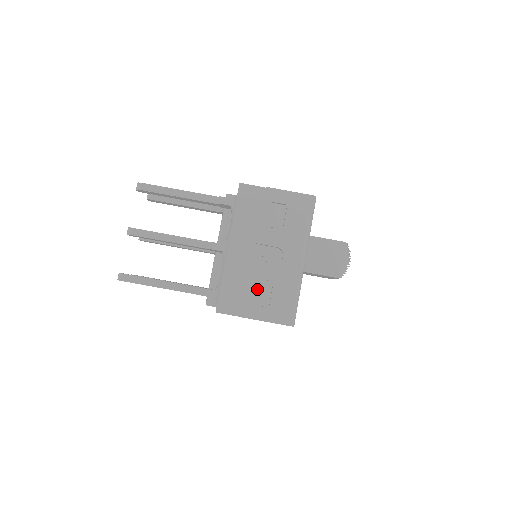
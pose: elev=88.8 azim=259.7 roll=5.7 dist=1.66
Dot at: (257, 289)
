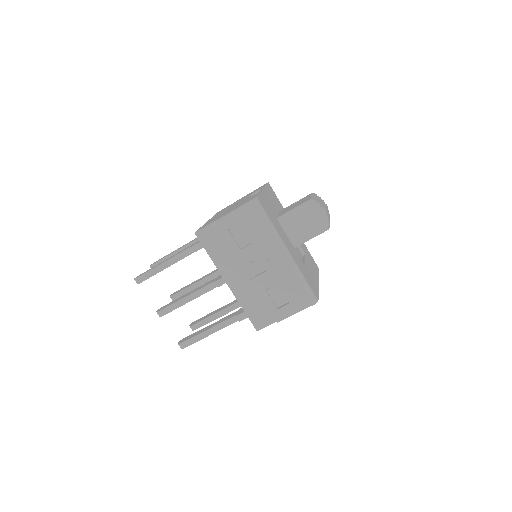
Dot at: (271, 297)
